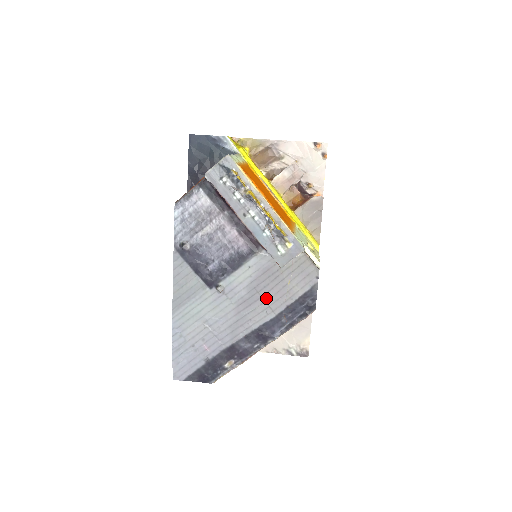
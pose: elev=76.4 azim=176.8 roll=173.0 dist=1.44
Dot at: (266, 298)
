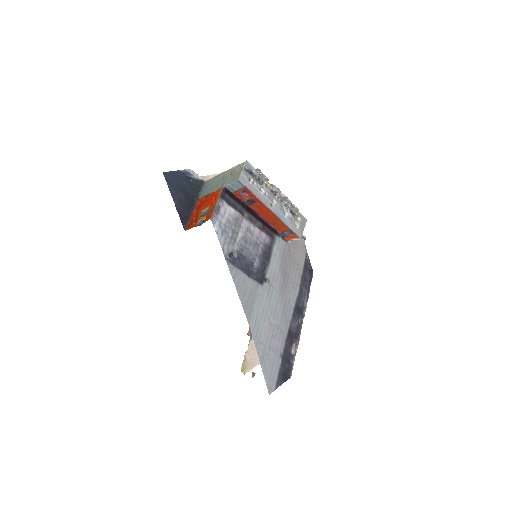
Dot at: (290, 276)
